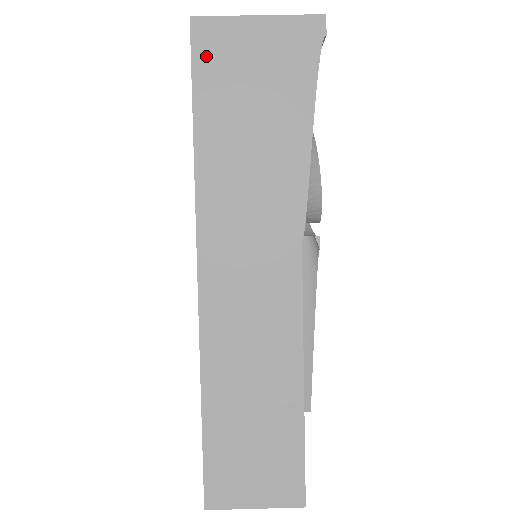
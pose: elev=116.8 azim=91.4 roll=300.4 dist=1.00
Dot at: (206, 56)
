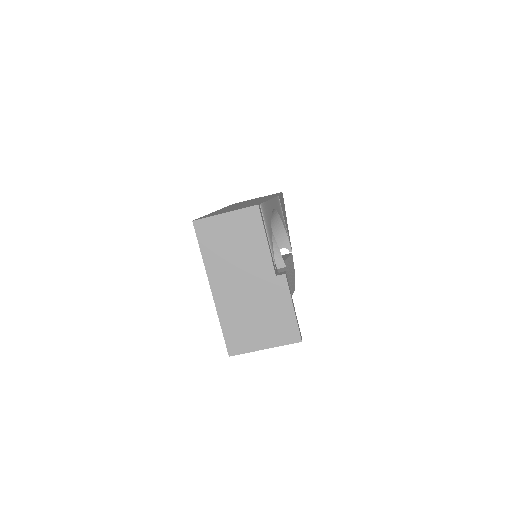
Dot at: occluded
